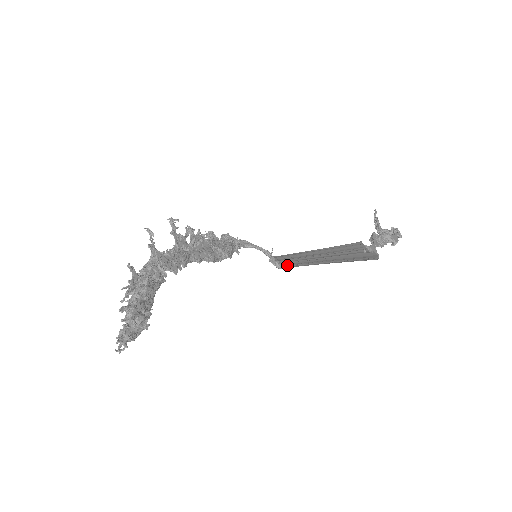
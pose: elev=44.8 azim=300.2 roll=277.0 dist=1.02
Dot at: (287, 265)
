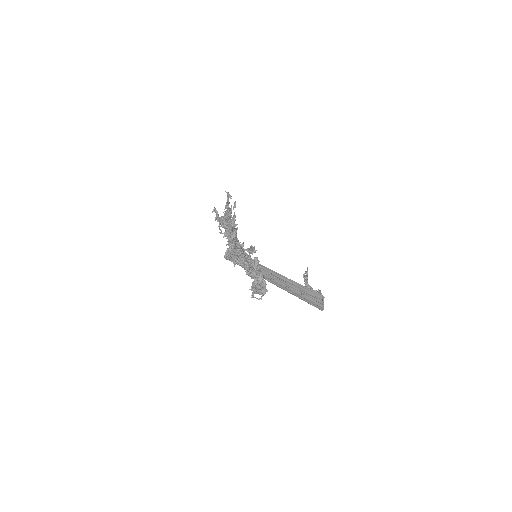
Dot at: (233, 260)
